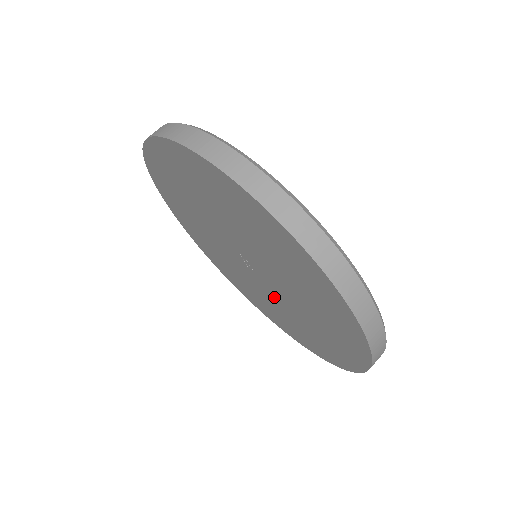
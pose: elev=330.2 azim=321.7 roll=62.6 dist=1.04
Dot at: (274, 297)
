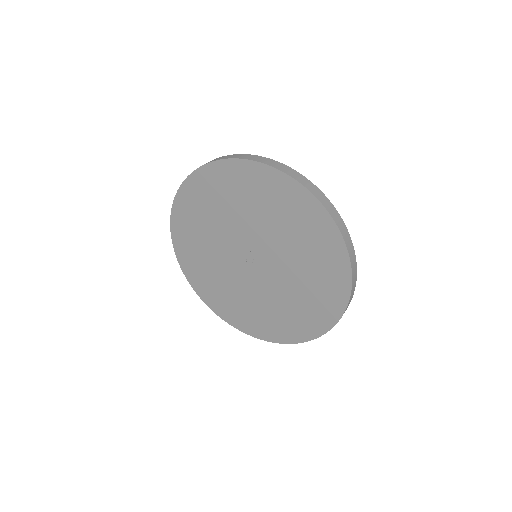
Dot at: (254, 287)
